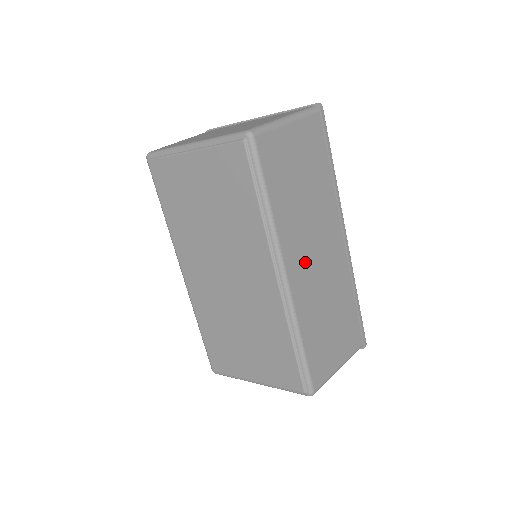
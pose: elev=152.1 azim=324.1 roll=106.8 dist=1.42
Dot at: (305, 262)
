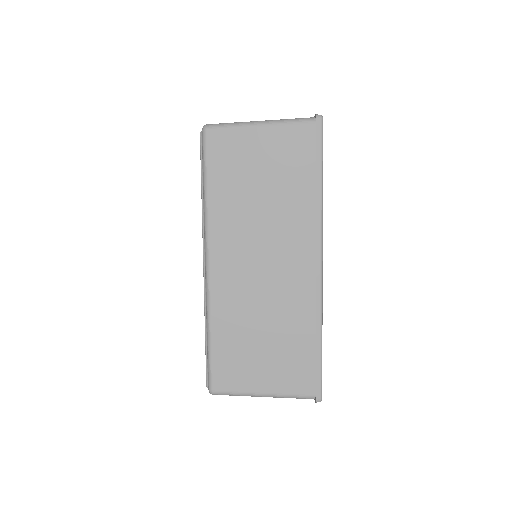
Dot at: (240, 263)
